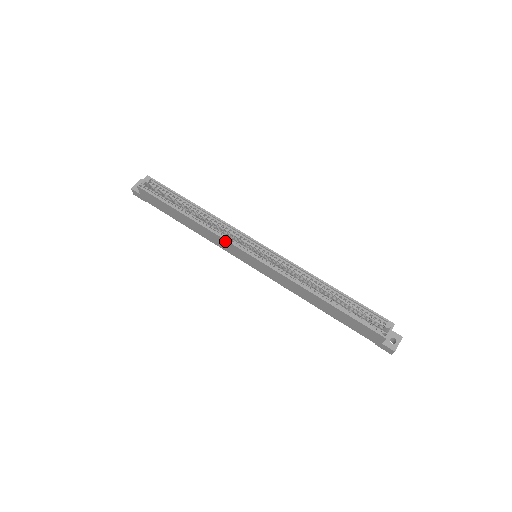
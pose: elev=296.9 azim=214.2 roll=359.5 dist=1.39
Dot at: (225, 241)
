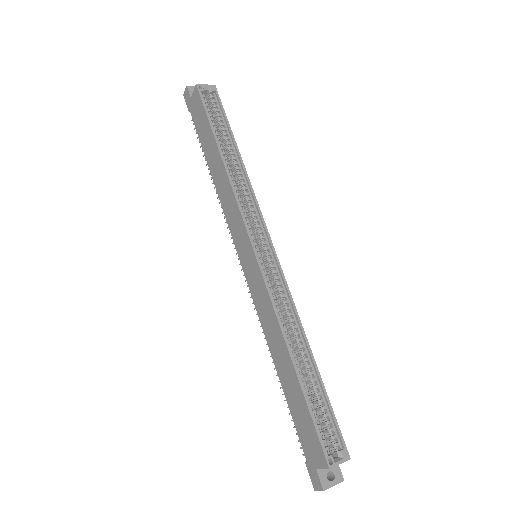
Dot at: (238, 212)
